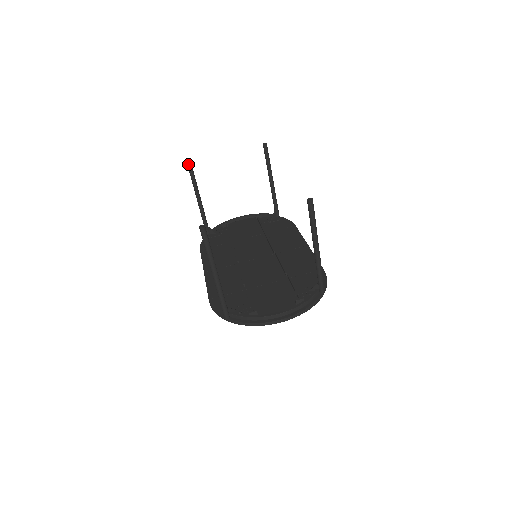
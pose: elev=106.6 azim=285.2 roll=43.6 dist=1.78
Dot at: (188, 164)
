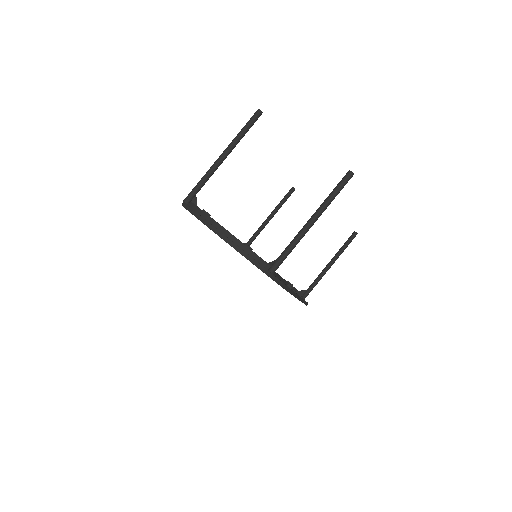
Dot at: (292, 188)
